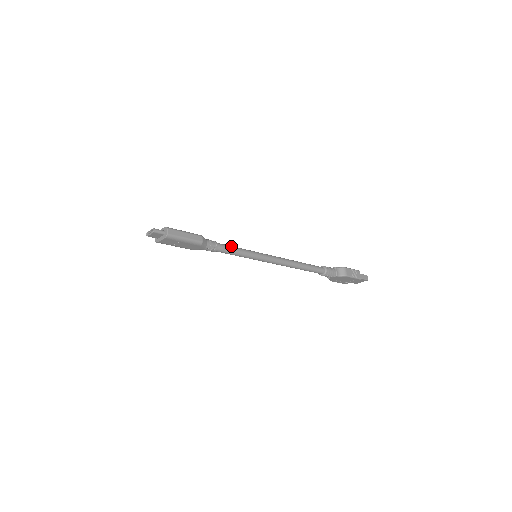
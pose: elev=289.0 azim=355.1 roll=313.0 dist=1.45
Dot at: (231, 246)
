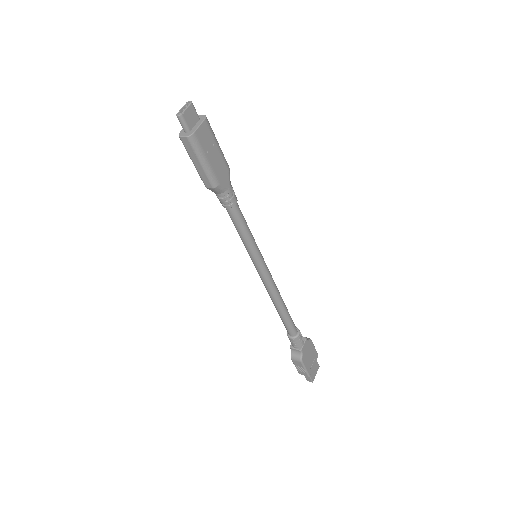
Dot at: occluded
